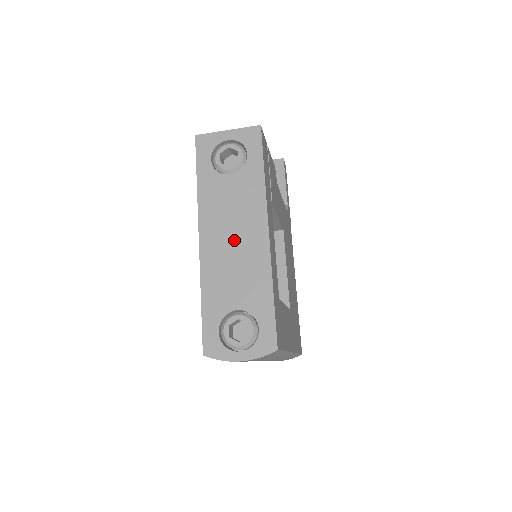
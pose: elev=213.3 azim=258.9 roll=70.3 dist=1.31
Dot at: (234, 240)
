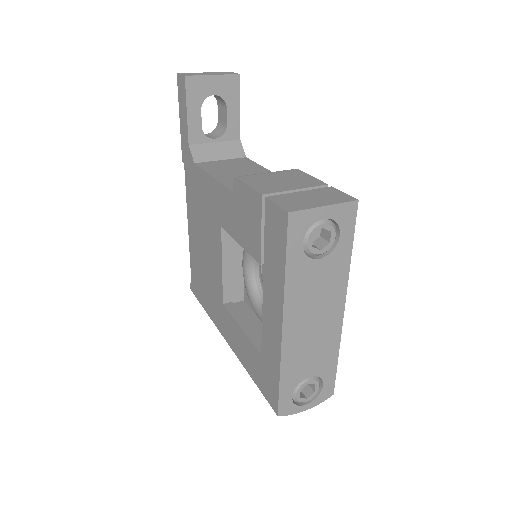
Dot at: (315, 323)
